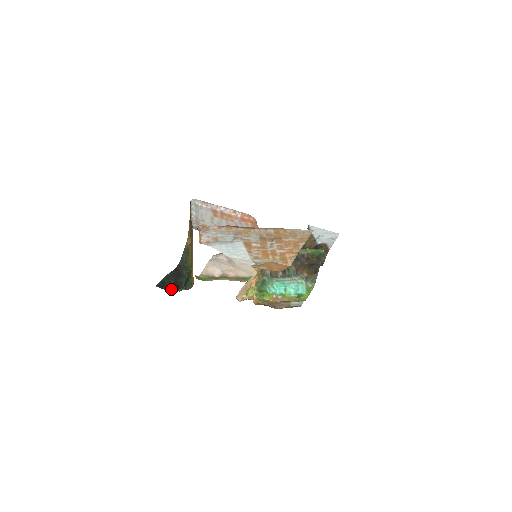
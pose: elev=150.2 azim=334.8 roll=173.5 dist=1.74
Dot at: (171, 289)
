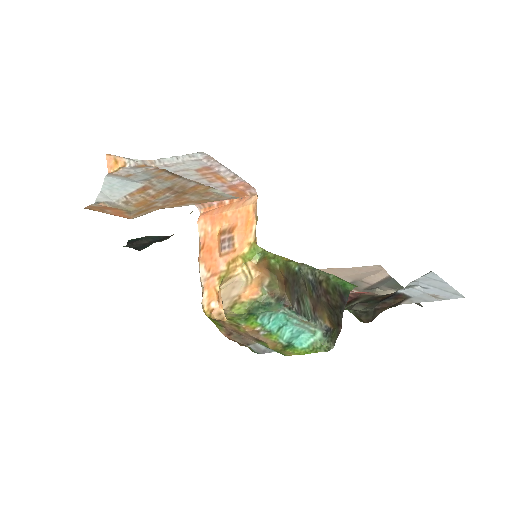
Dot at: (131, 246)
